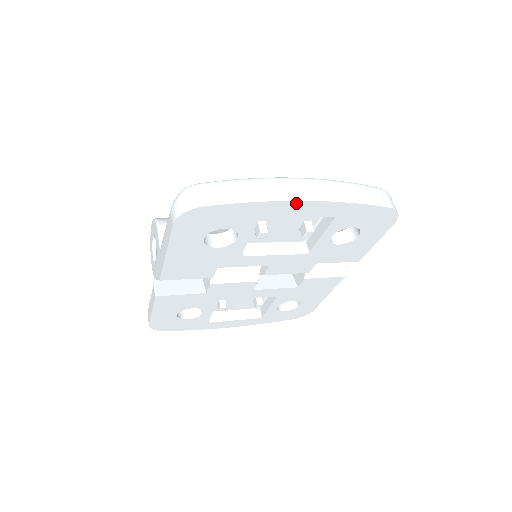
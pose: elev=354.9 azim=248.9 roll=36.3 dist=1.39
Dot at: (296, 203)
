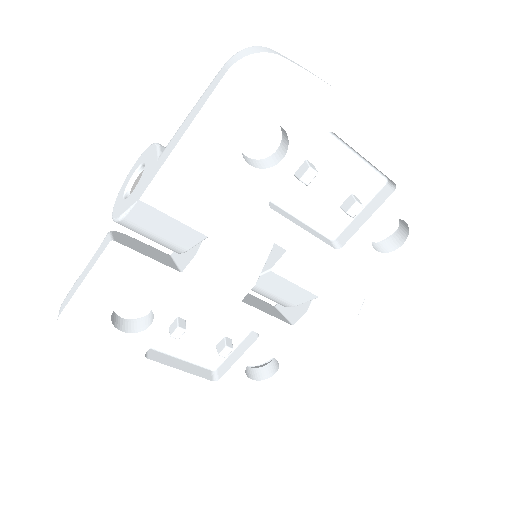
Dot at: (375, 127)
